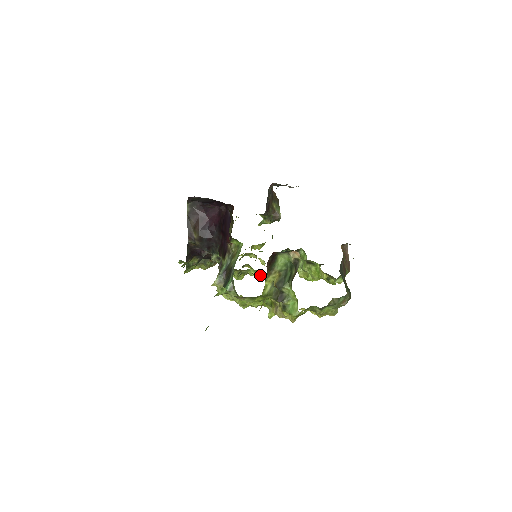
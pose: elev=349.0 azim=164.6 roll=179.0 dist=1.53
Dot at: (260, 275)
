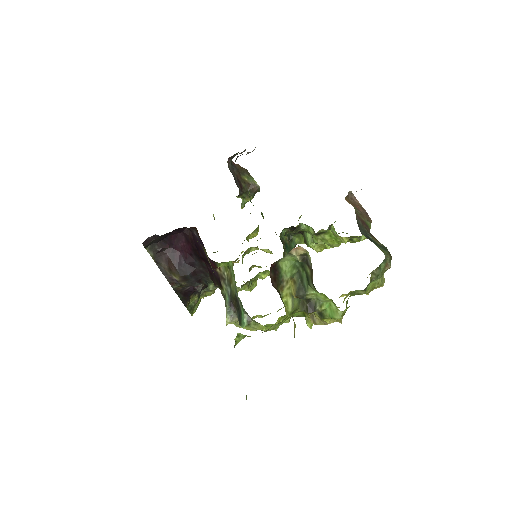
Dot at: occluded
